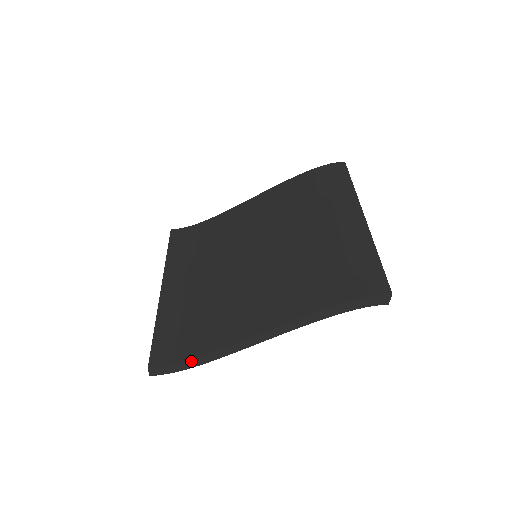
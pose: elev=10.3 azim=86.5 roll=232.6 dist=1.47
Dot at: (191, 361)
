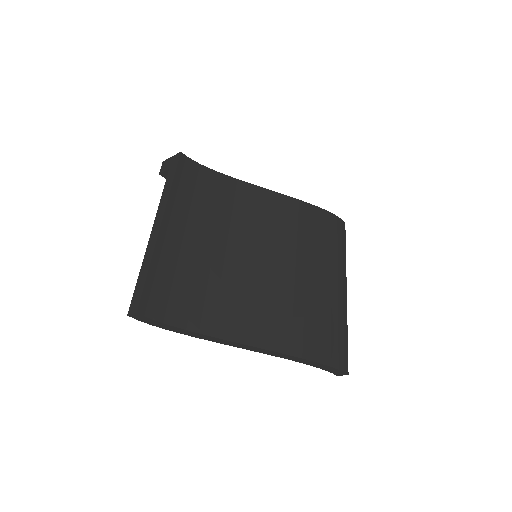
Dot at: (177, 328)
